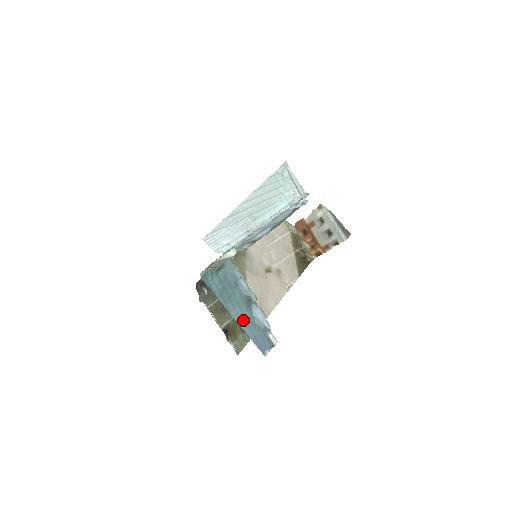
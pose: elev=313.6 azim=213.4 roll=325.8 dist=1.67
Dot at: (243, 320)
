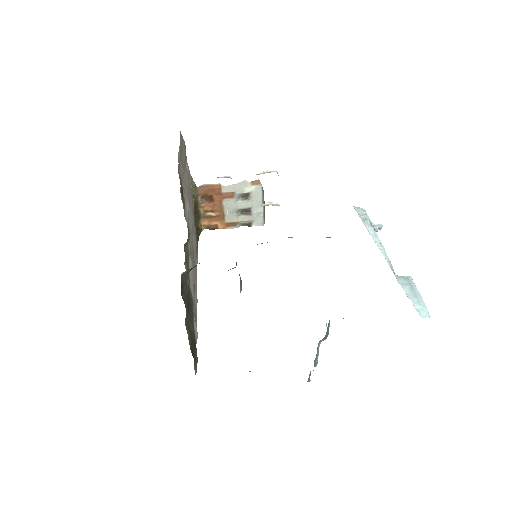
Dot at: occluded
